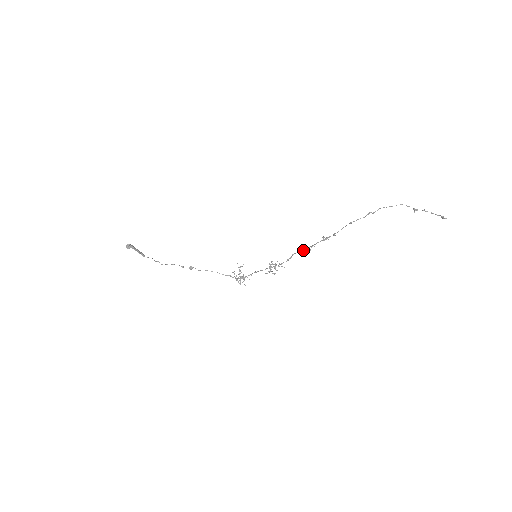
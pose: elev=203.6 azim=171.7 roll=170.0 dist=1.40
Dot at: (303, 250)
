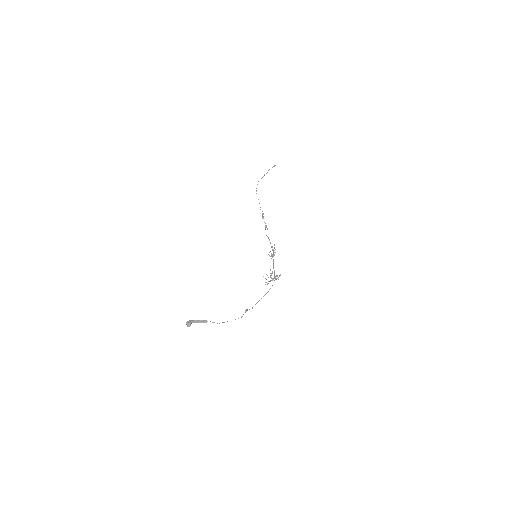
Dot at: occluded
